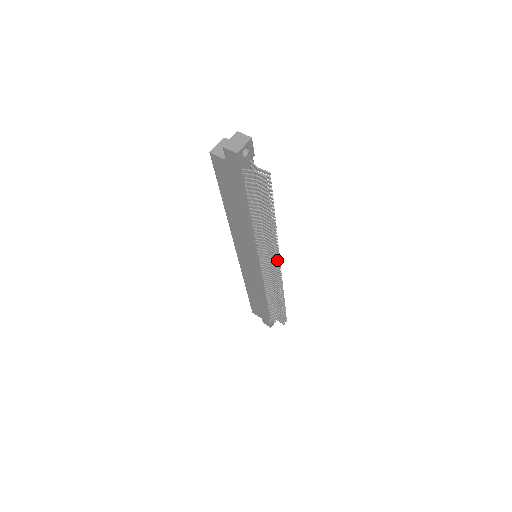
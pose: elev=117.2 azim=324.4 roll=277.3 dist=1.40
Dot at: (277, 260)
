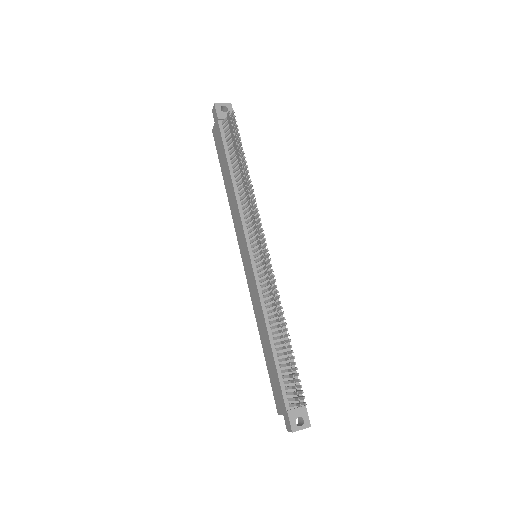
Dot at: (262, 235)
